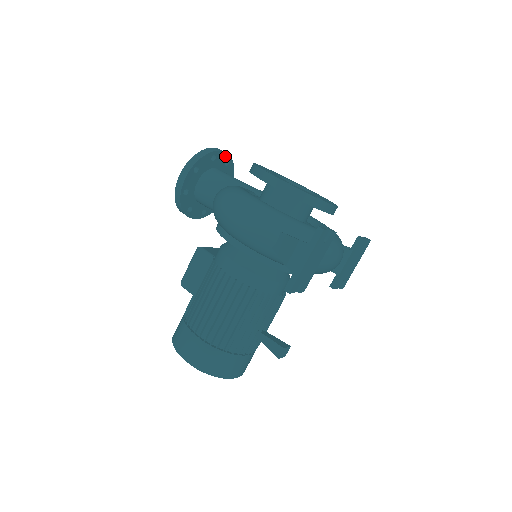
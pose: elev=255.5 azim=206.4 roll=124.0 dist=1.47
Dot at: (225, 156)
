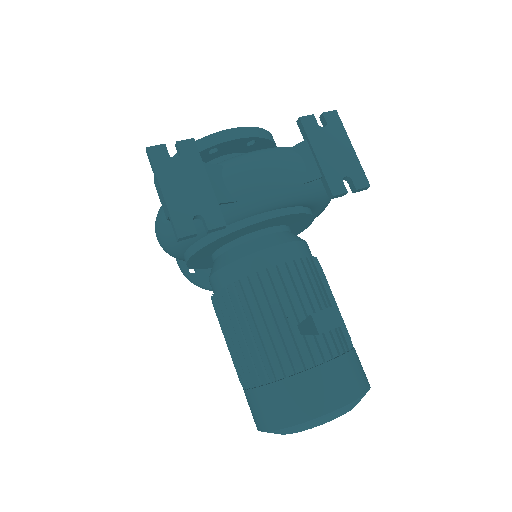
Dot at: occluded
